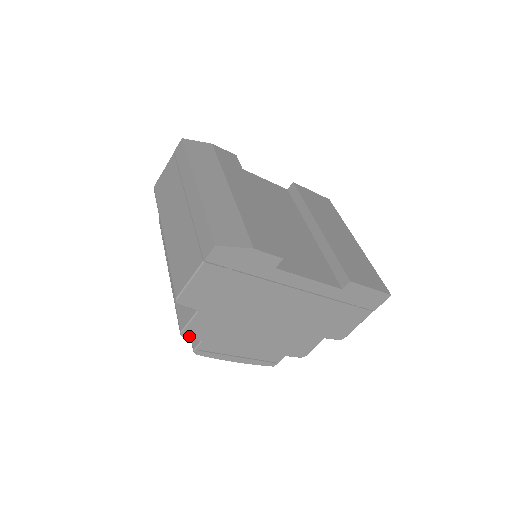
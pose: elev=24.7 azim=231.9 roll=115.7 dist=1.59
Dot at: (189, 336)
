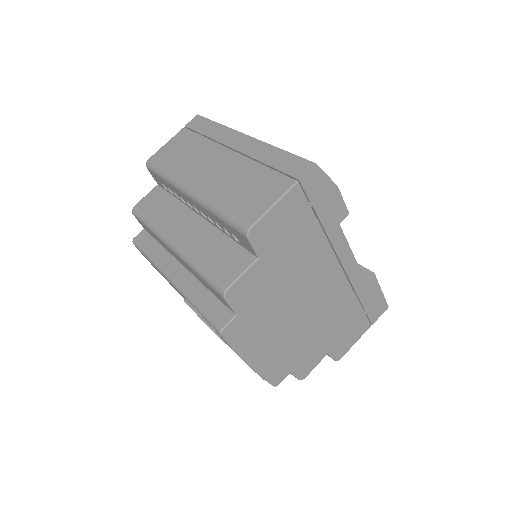
Dot at: (230, 300)
